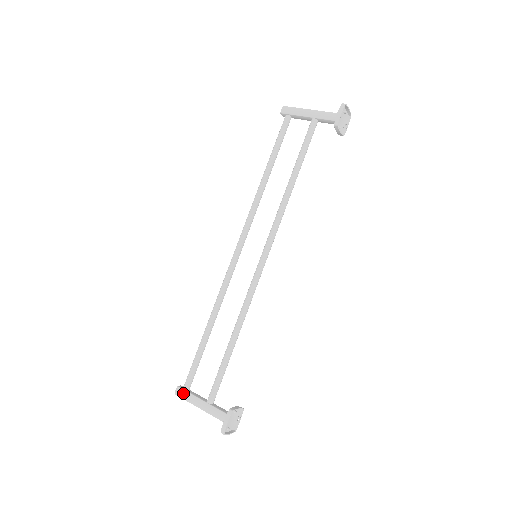
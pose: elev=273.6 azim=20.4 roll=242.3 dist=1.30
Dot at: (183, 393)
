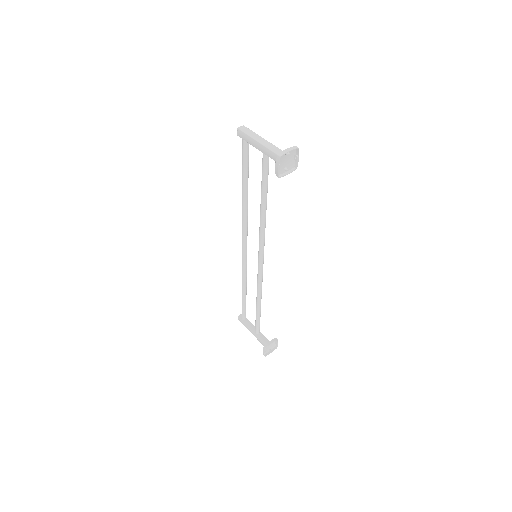
Dot at: (242, 322)
